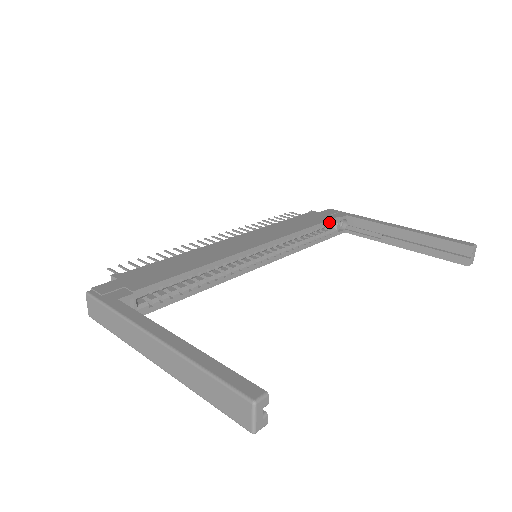
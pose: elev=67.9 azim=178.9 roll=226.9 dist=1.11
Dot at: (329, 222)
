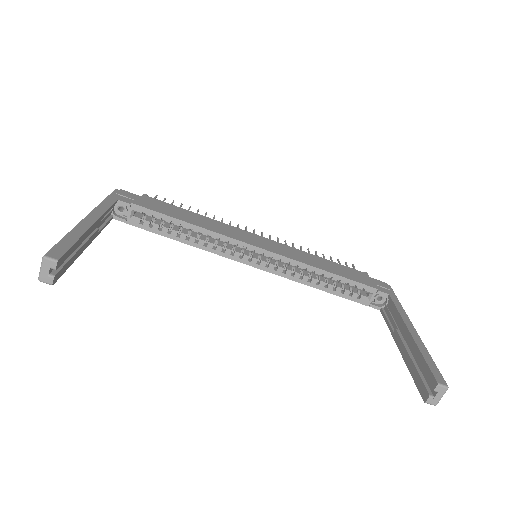
Dot at: (361, 285)
